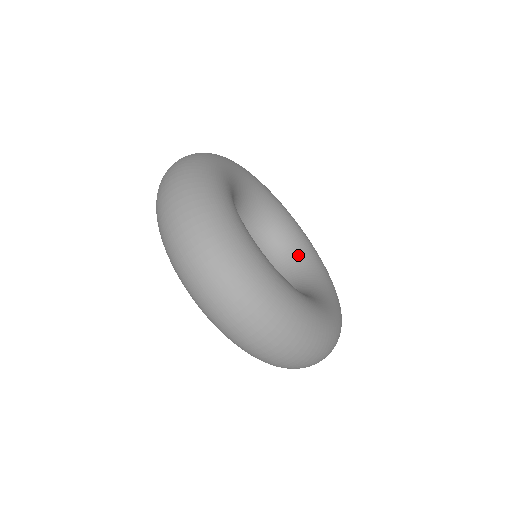
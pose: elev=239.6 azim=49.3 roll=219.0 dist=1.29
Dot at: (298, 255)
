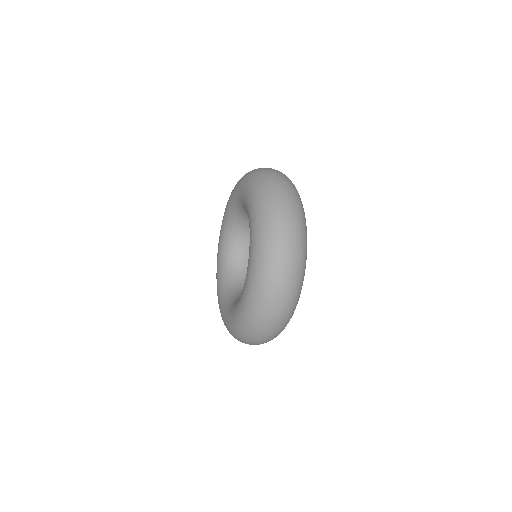
Dot at: occluded
